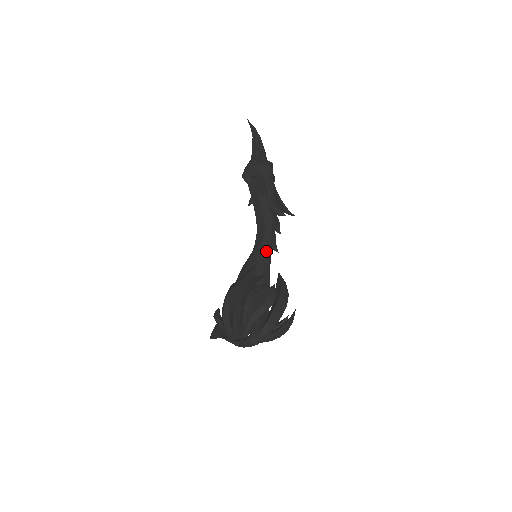
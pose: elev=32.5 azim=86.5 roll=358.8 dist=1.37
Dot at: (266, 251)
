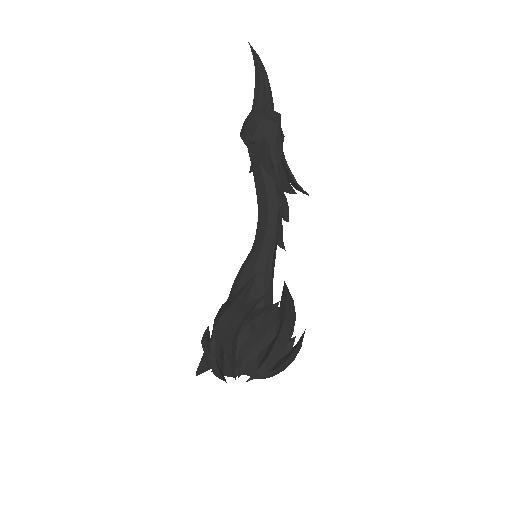
Dot at: (269, 252)
